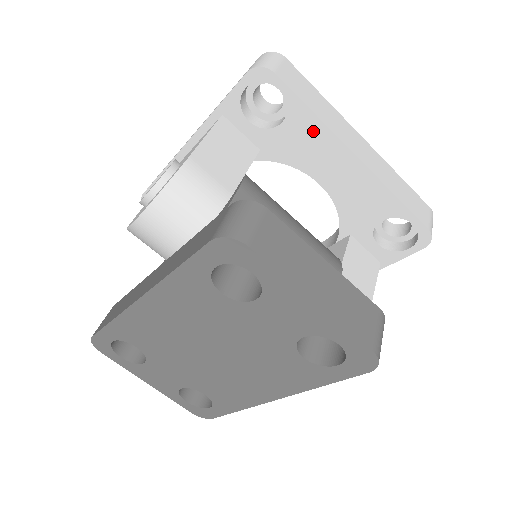
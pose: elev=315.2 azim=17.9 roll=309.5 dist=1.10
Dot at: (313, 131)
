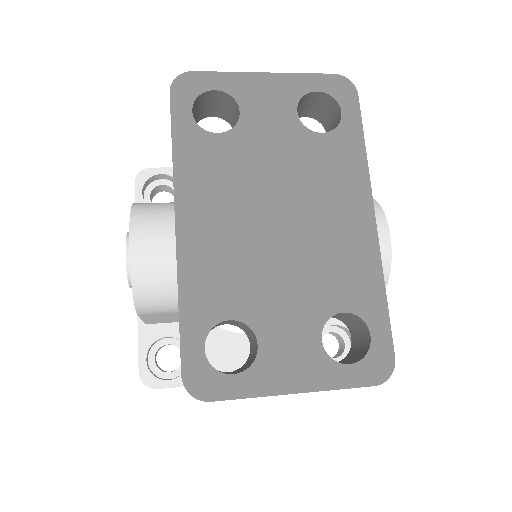
Dot at: occluded
